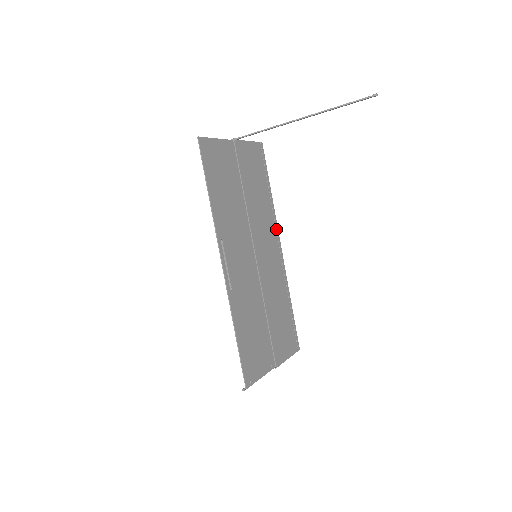
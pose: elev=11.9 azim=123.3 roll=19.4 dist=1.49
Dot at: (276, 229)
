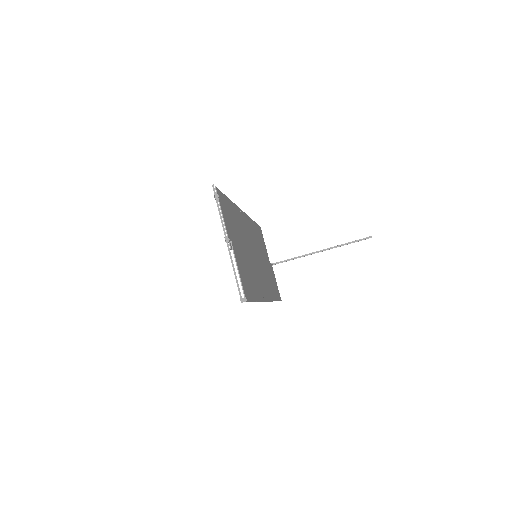
Dot at: (270, 298)
